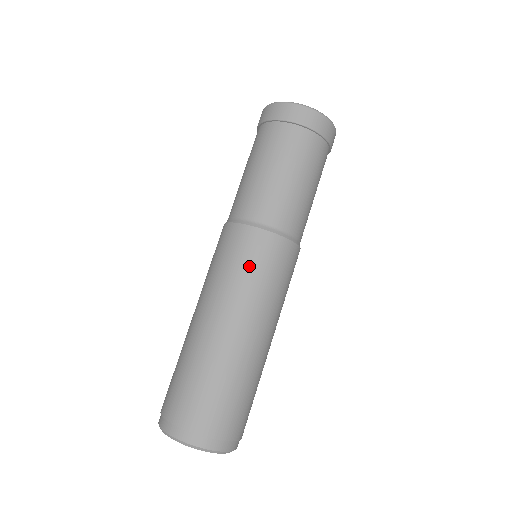
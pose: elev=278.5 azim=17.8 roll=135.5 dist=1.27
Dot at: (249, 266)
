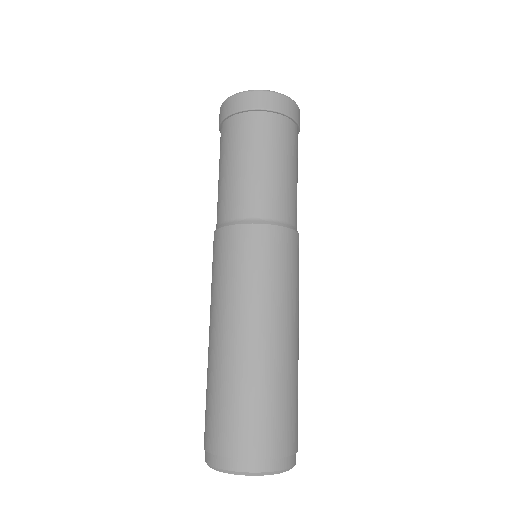
Dot at: (226, 266)
